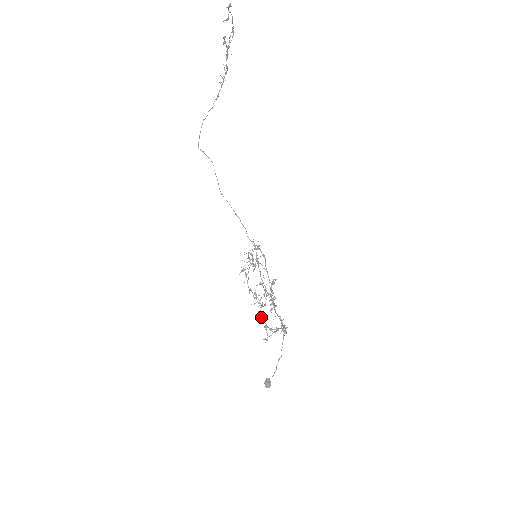
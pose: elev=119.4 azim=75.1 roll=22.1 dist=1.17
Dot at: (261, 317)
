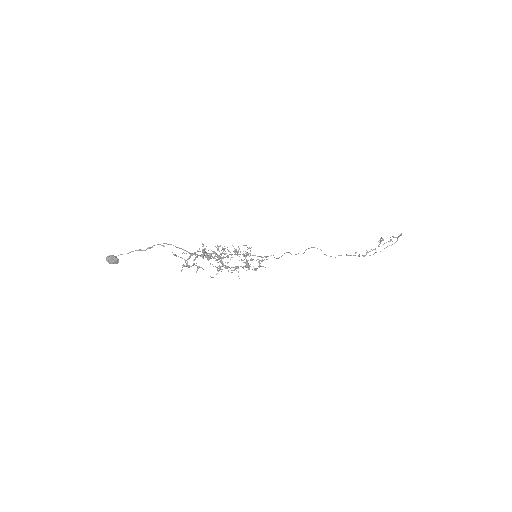
Dot at: occluded
